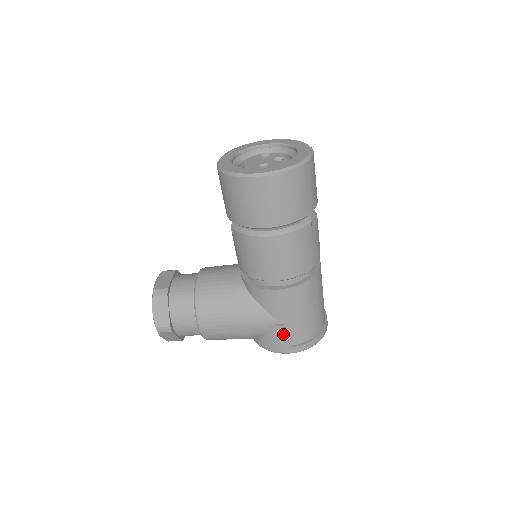
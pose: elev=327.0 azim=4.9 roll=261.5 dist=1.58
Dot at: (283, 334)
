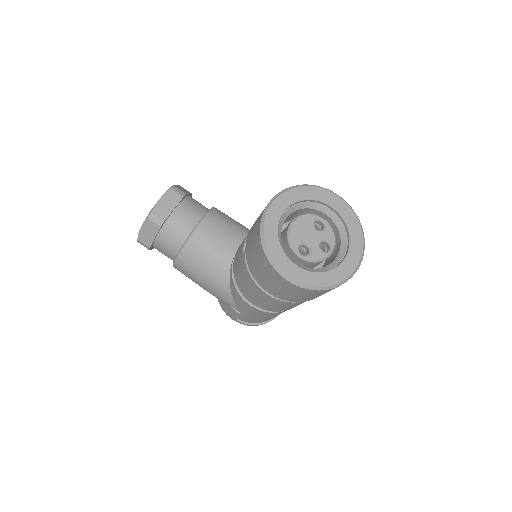
Dot at: (236, 315)
